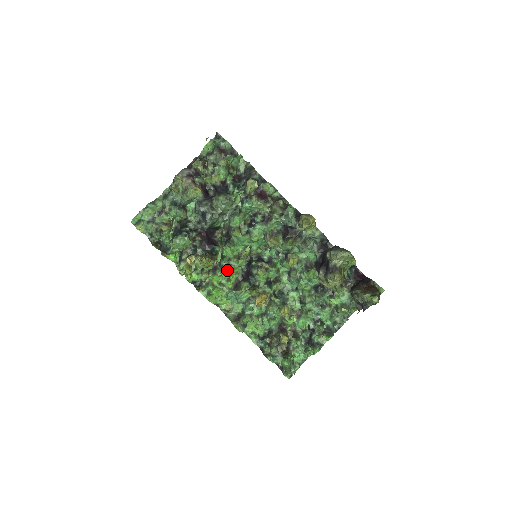
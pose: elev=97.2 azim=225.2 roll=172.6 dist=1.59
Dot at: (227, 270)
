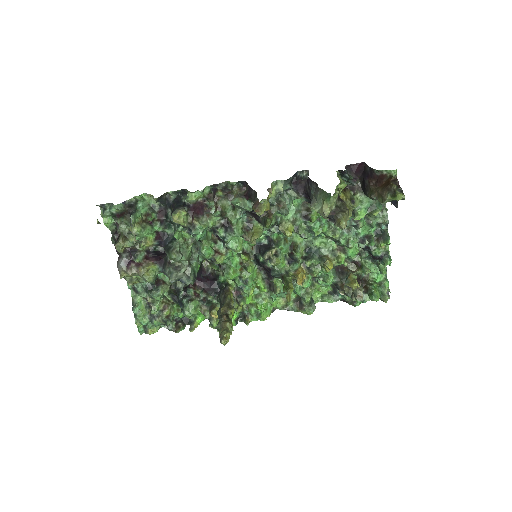
Dot at: (249, 287)
